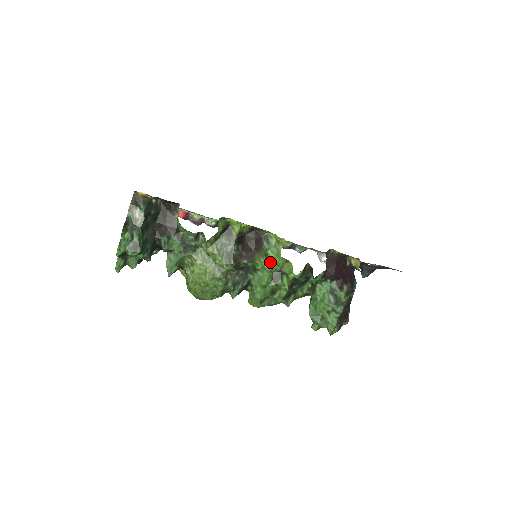
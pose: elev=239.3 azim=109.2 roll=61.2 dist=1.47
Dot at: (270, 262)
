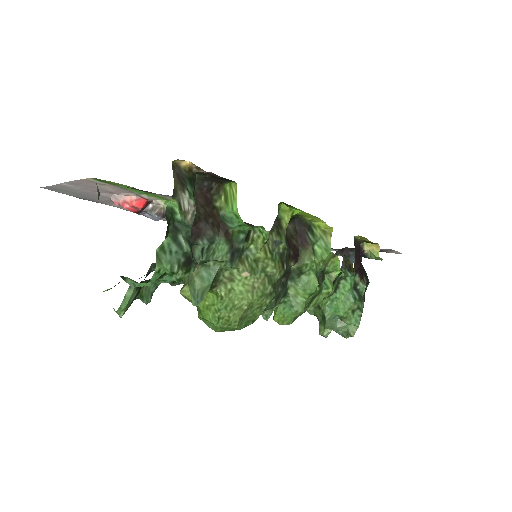
Dot at: (317, 260)
